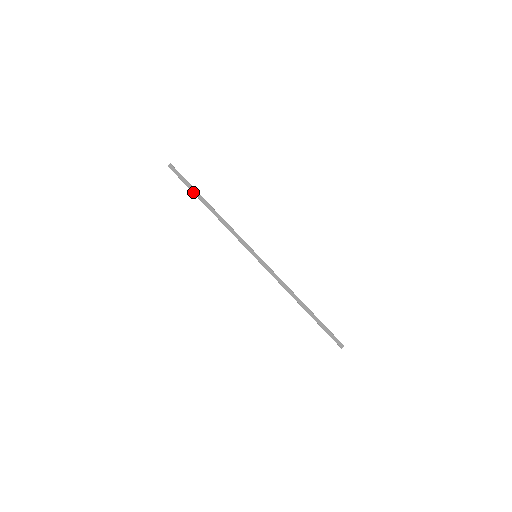
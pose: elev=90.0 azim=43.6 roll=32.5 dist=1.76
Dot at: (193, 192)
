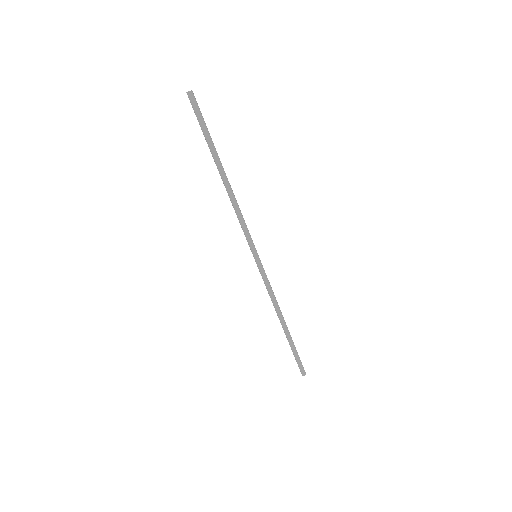
Dot at: (209, 147)
